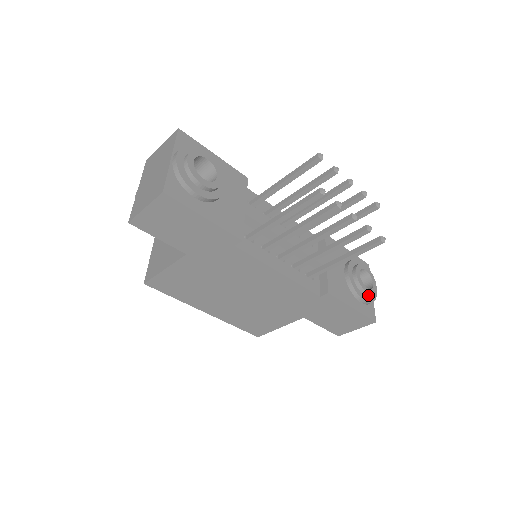
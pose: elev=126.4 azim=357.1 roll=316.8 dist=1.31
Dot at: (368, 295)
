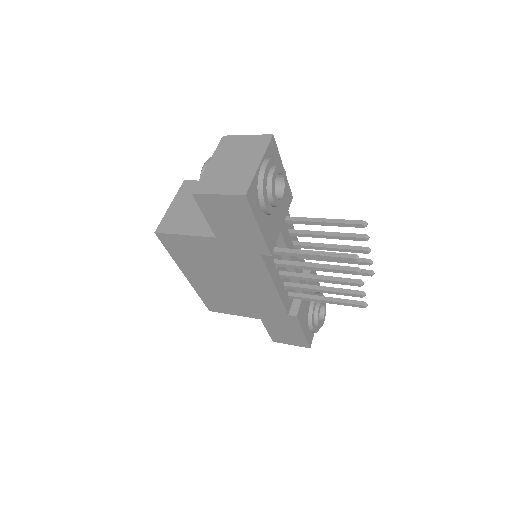
Dot at: (317, 326)
